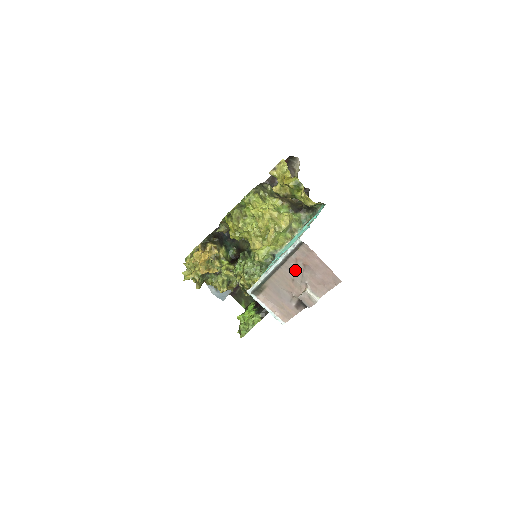
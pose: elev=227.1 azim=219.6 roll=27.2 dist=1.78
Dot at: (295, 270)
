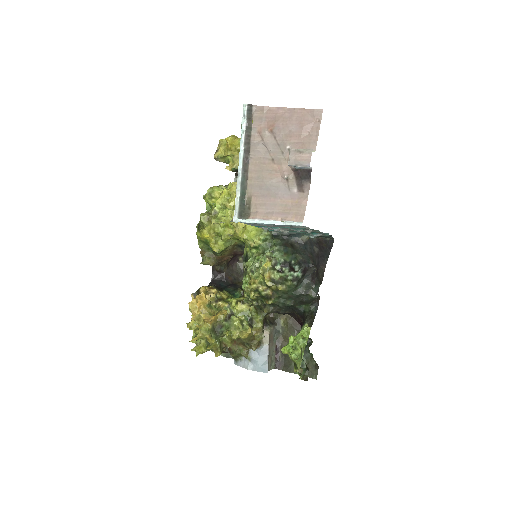
Dot at: (266, 146)
